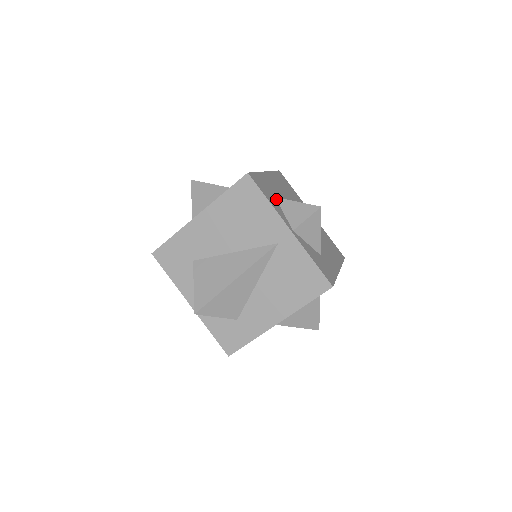
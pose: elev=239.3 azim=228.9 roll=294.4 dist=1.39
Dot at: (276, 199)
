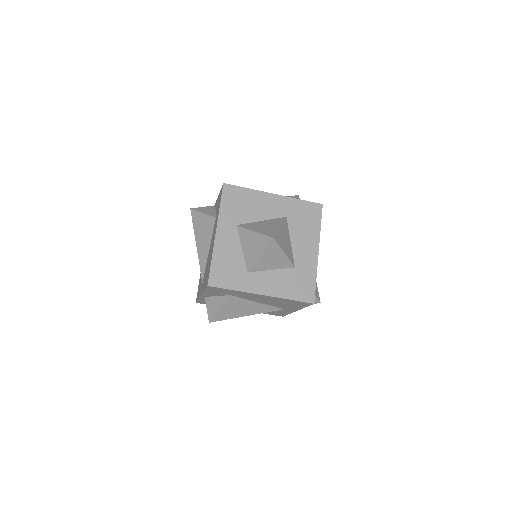
Dot at: occluded
